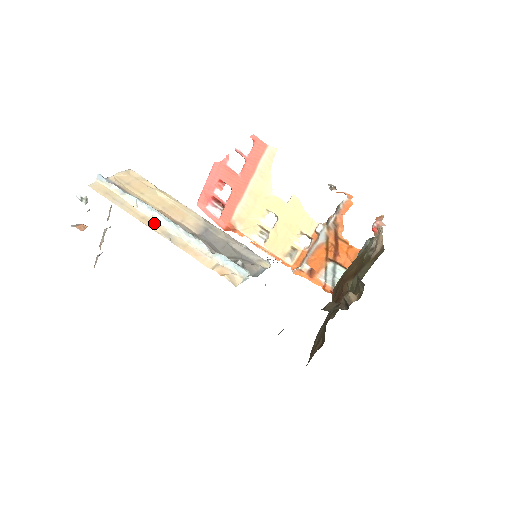
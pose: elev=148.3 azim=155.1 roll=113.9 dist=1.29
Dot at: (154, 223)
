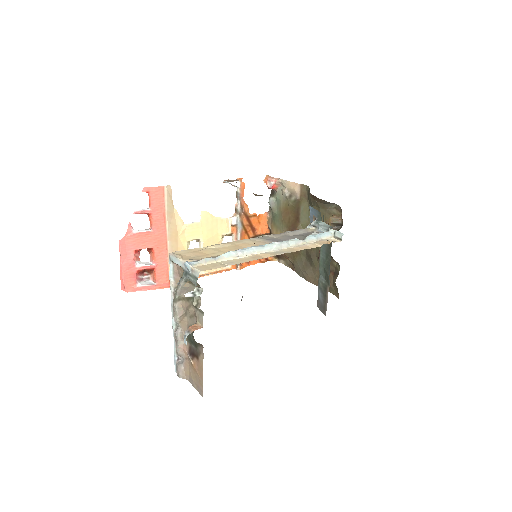
Dot at: (261, 255)
